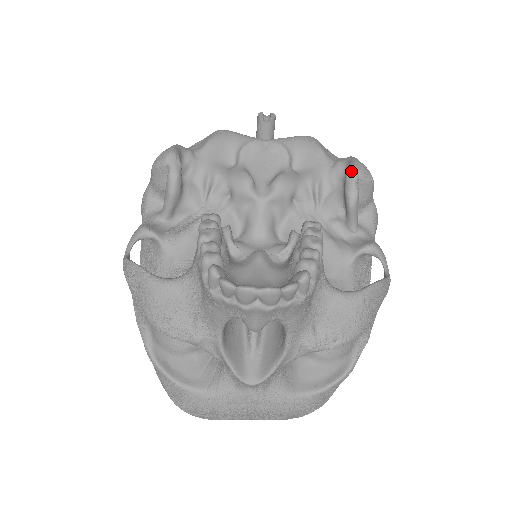
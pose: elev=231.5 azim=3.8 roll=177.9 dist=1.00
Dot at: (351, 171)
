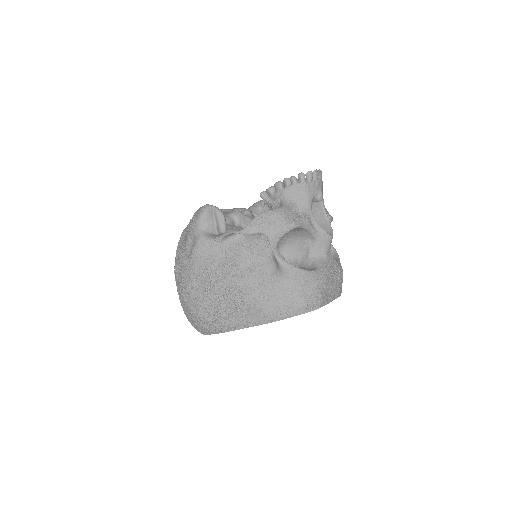
Dot at: (262, 200)
